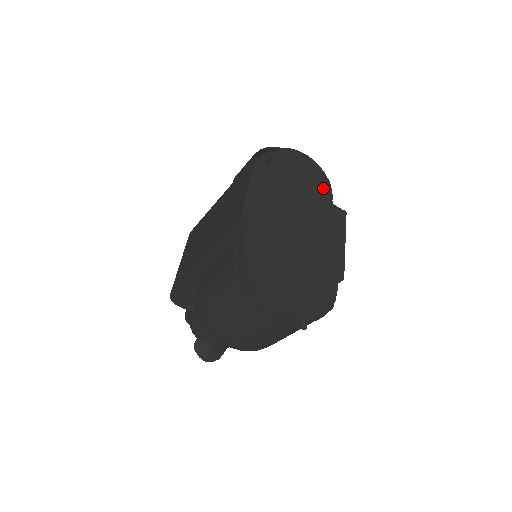
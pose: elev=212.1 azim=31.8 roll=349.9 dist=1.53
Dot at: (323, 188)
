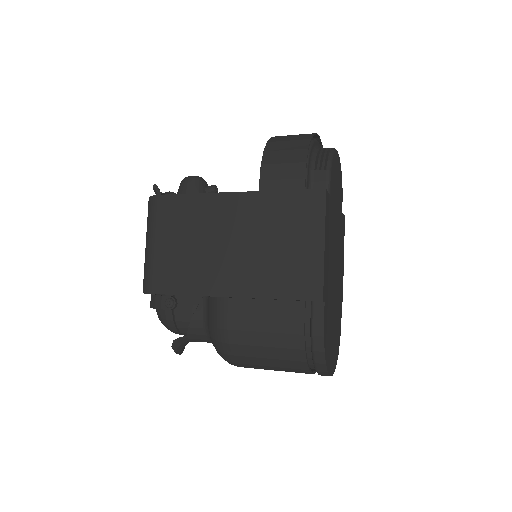
Dot at: (341, 196)
